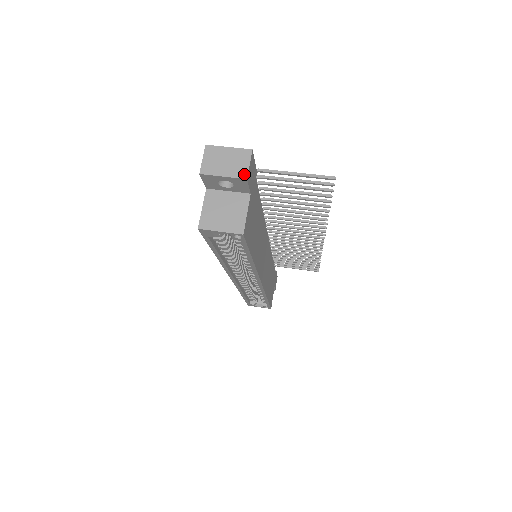
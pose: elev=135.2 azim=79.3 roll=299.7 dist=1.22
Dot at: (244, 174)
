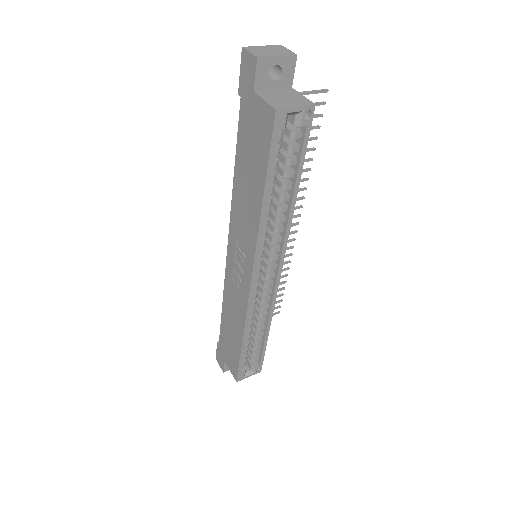
Dot at: (292, 53)
